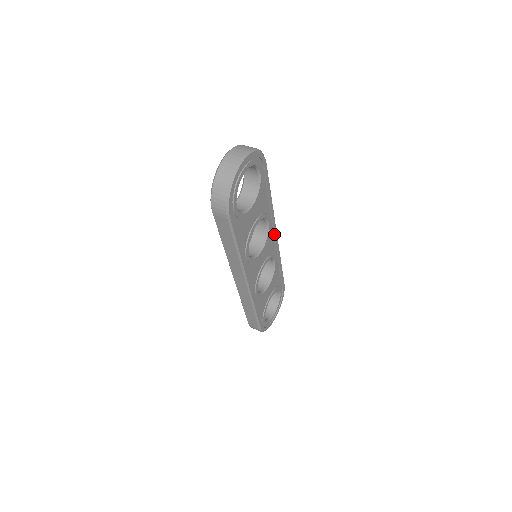
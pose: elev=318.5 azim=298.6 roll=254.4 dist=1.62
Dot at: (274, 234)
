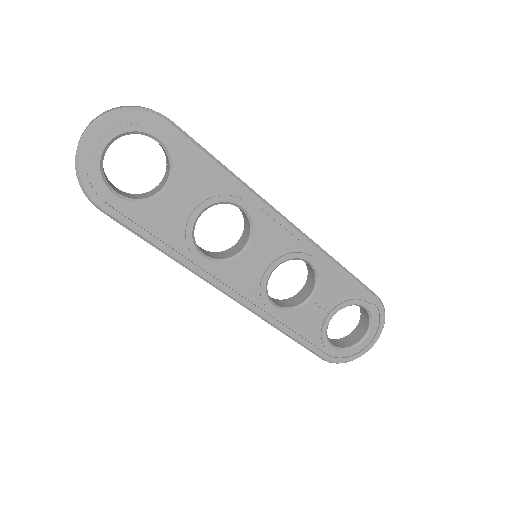
Dot at: (279, 223)
